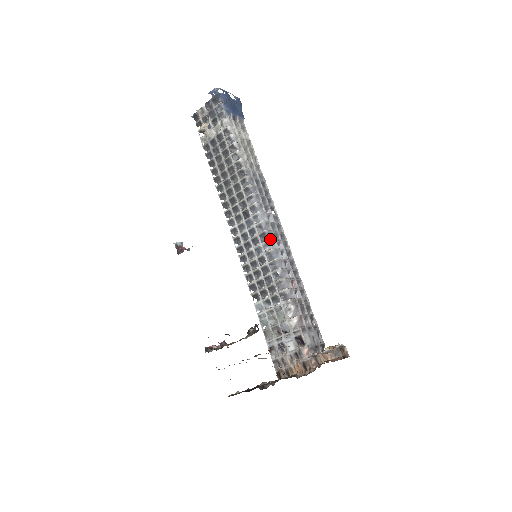
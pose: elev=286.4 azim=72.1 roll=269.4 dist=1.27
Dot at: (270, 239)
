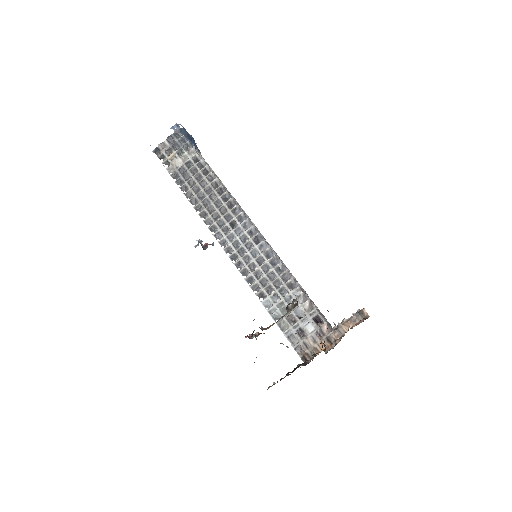
Dot at: occluded
